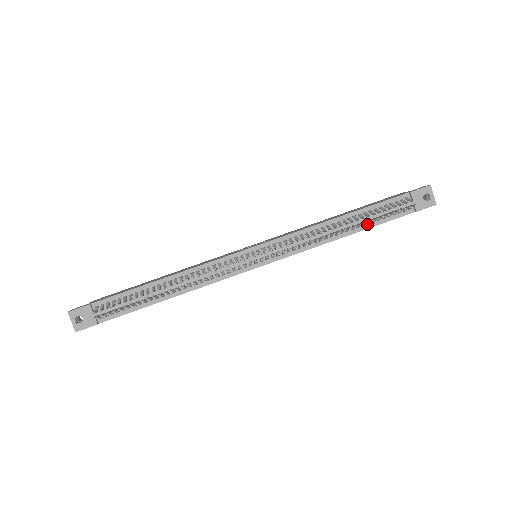
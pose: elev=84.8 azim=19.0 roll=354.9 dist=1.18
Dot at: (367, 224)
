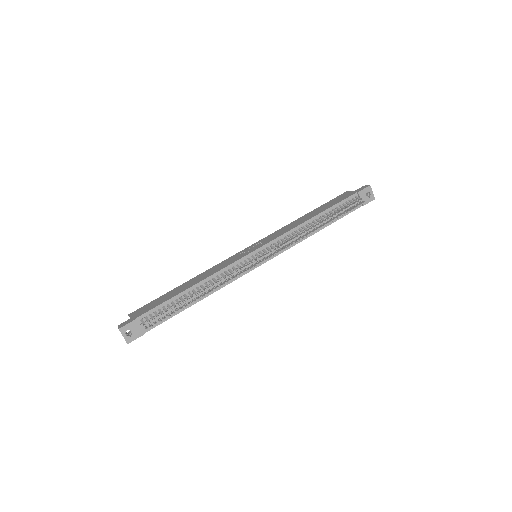
Dot at: (332, 220)
